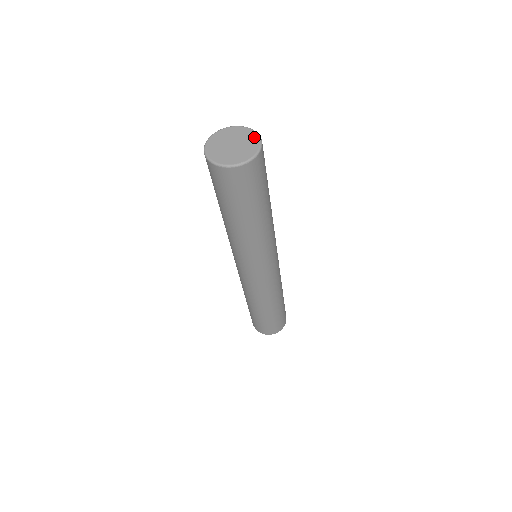
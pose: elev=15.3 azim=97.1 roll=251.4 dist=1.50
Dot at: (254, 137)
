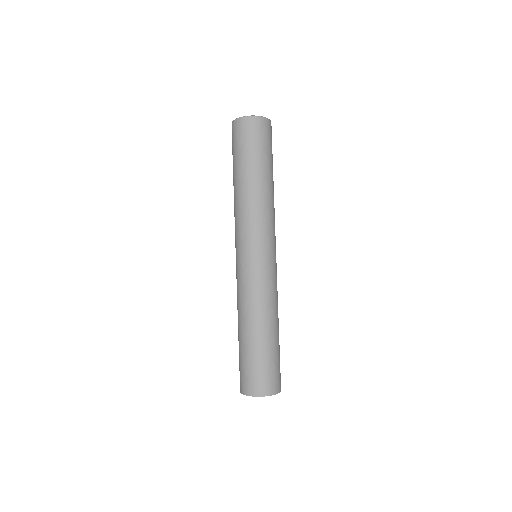
Dot at: occluded
